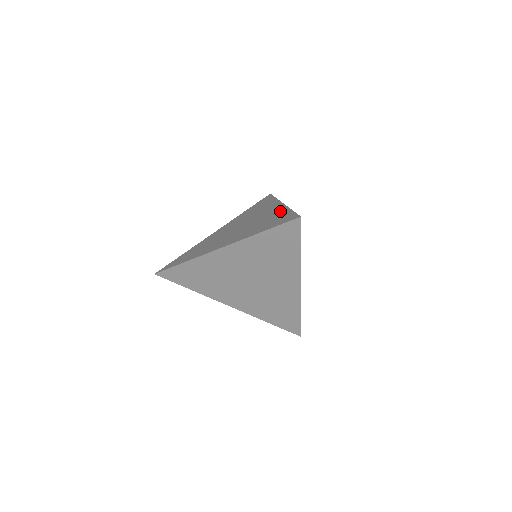
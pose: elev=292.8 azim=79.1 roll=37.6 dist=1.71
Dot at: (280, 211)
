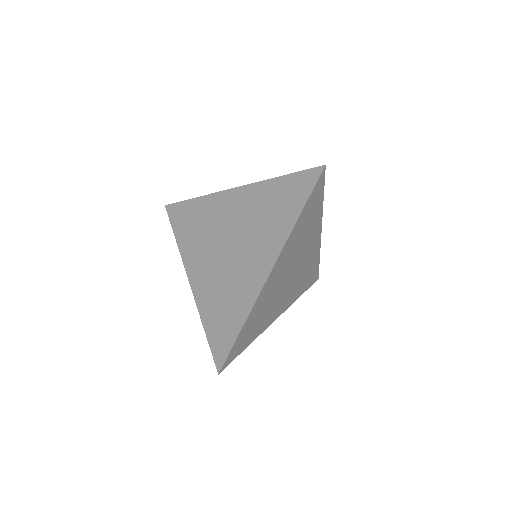
Dot at: occluded
